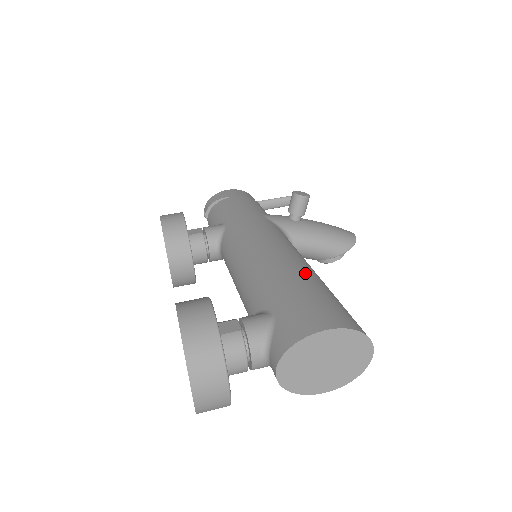
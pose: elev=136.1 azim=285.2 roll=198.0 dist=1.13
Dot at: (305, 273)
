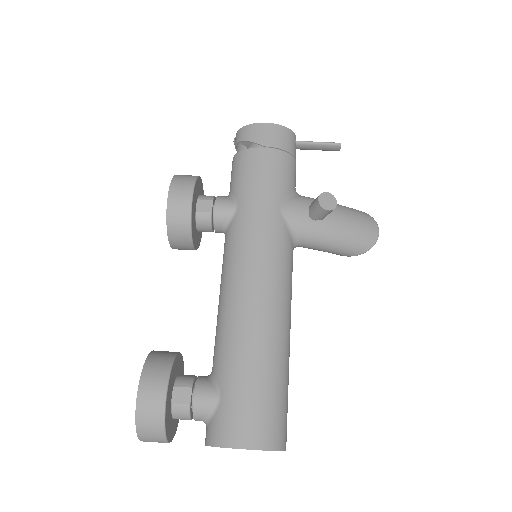
Dot at: (269, 351)
